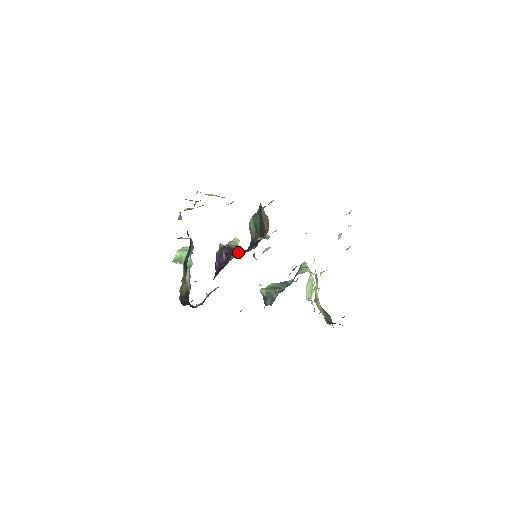
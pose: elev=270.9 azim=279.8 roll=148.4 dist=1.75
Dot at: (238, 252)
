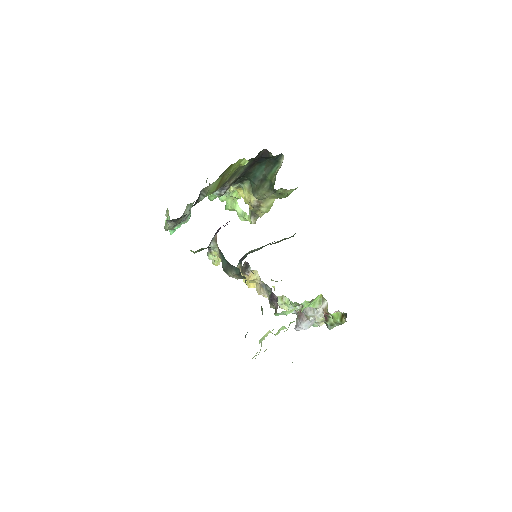
Dot at: occluded
